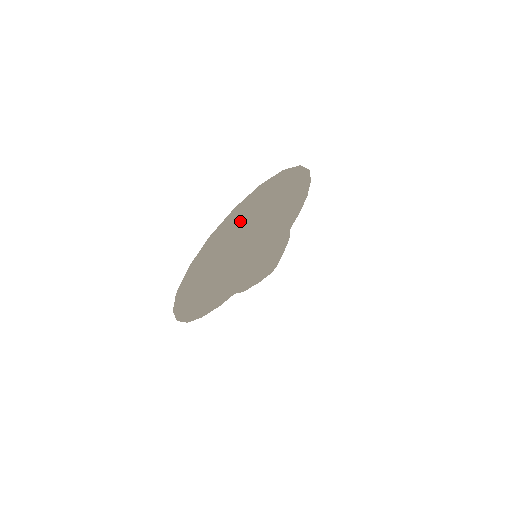
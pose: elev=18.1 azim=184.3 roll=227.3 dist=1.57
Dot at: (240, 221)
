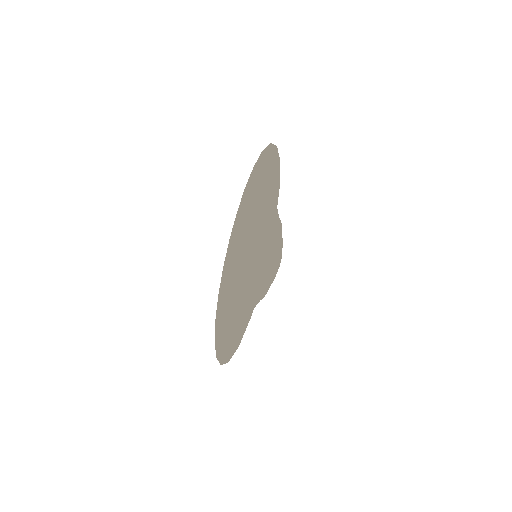
Dot at: occluded
